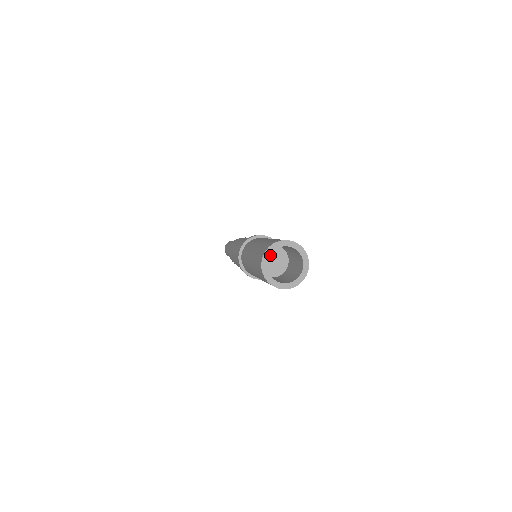
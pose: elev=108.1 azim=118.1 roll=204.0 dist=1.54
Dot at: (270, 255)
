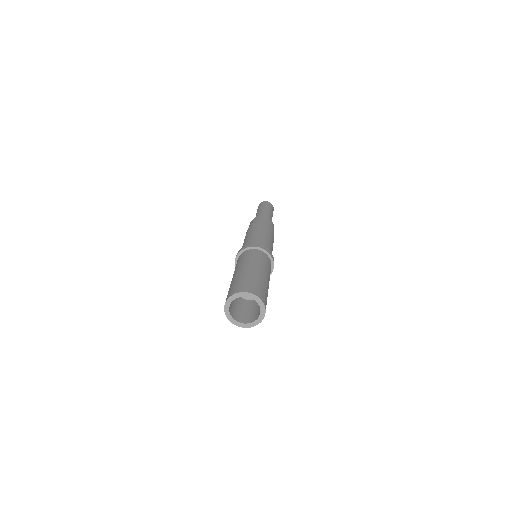
Dot at: occluded
